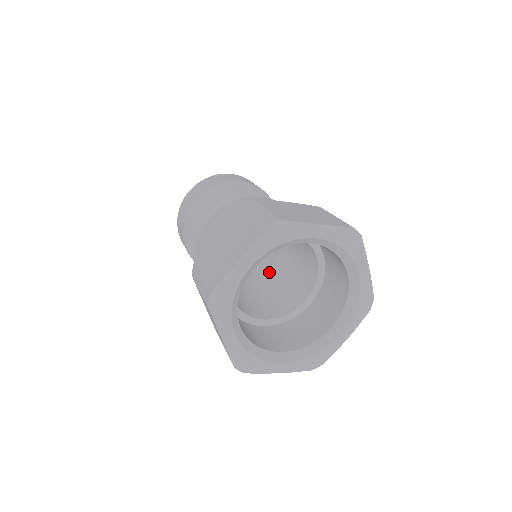
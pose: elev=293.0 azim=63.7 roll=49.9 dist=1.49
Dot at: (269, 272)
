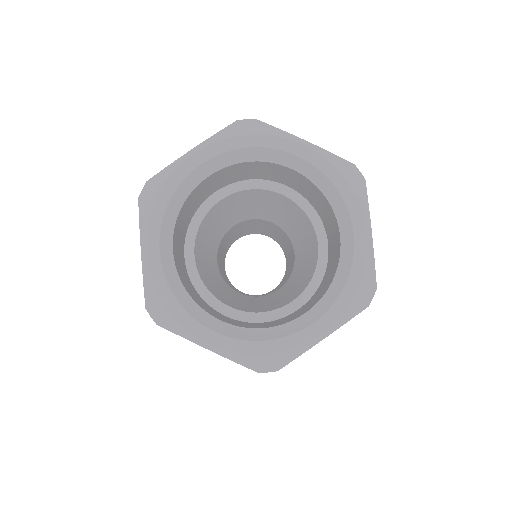
Dot at: (271, 294)
